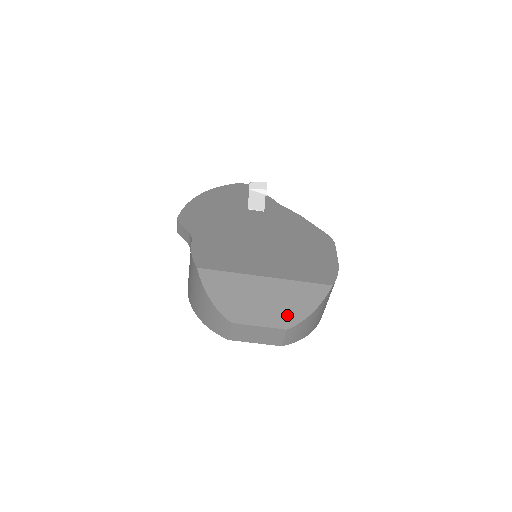
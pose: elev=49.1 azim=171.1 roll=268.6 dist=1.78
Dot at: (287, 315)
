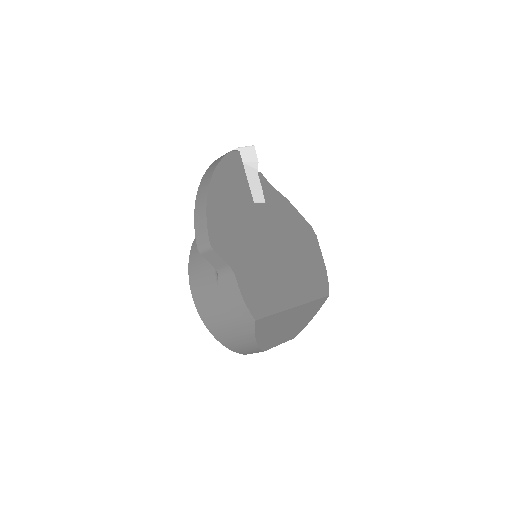
Dot at: (298, 328)
